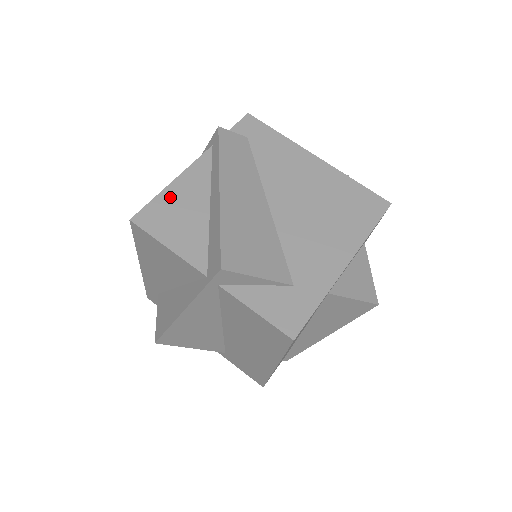
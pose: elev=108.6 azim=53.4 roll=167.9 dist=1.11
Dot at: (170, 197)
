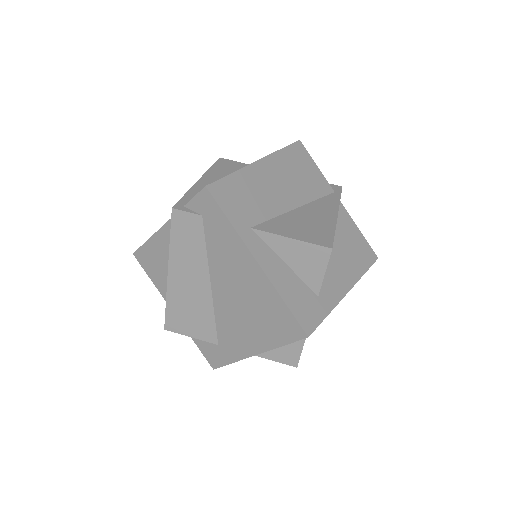
Dot at: (152, 248)
